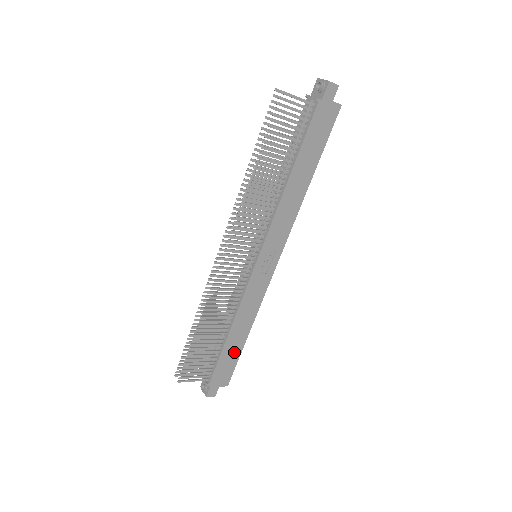
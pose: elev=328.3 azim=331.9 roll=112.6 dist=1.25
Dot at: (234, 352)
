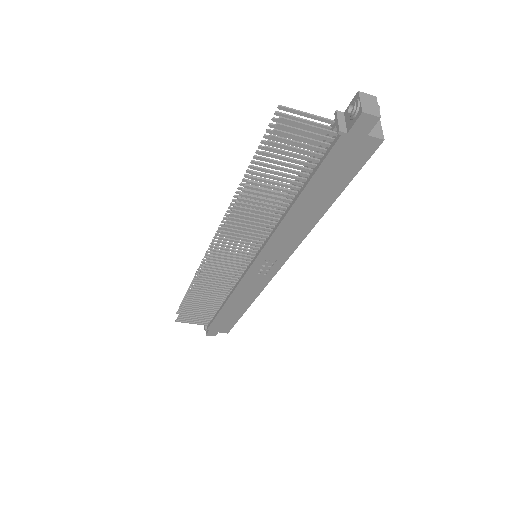
Dot at: (232, 316)
